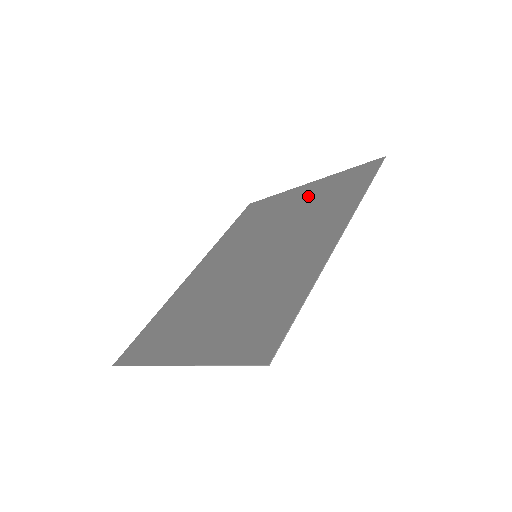
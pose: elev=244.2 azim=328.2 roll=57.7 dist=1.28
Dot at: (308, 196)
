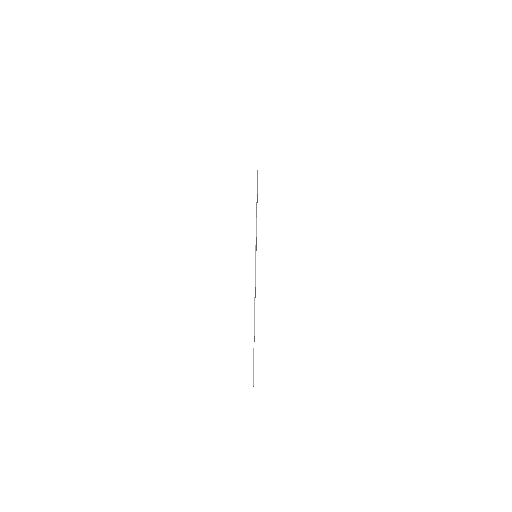
Dot at: occluded
